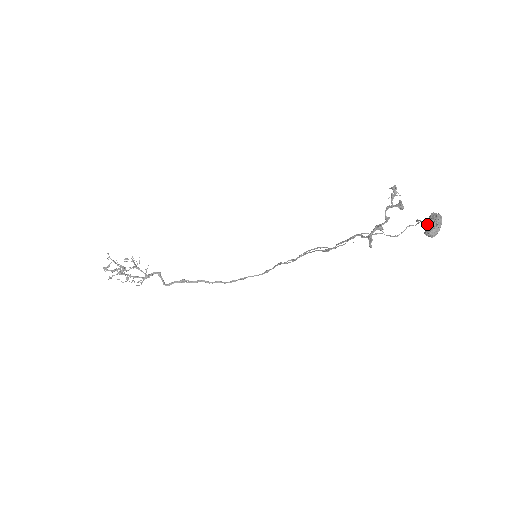
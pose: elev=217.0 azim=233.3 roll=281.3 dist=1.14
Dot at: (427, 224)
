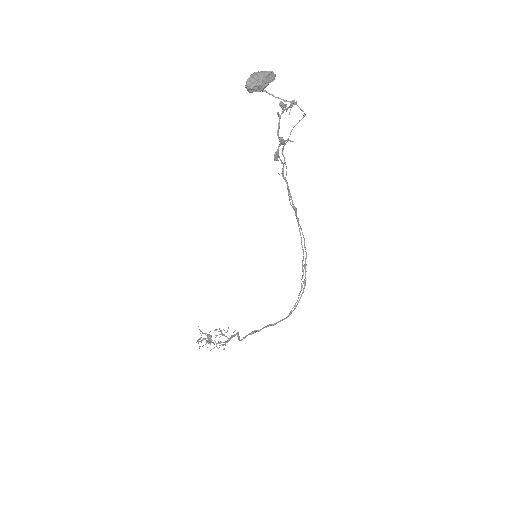
Dot at: occluded
